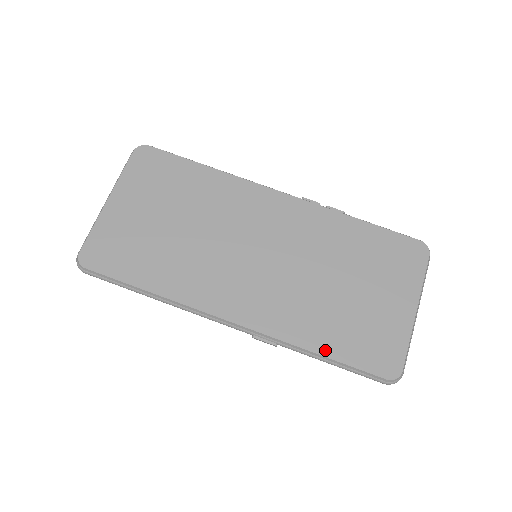
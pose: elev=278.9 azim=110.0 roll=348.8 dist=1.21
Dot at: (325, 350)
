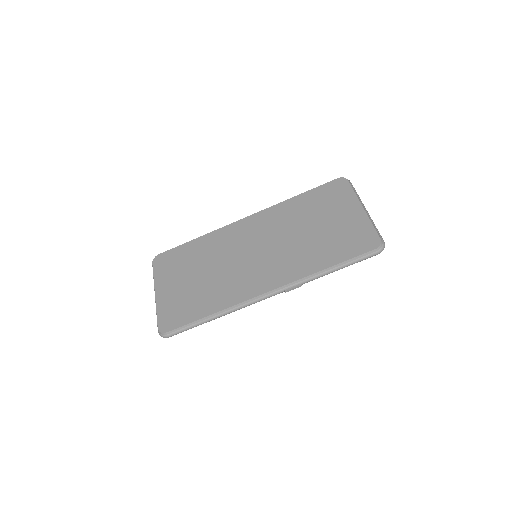
Dot at: (329, 264)
